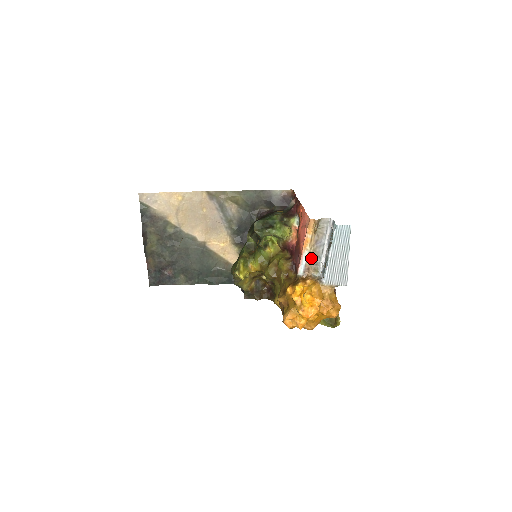
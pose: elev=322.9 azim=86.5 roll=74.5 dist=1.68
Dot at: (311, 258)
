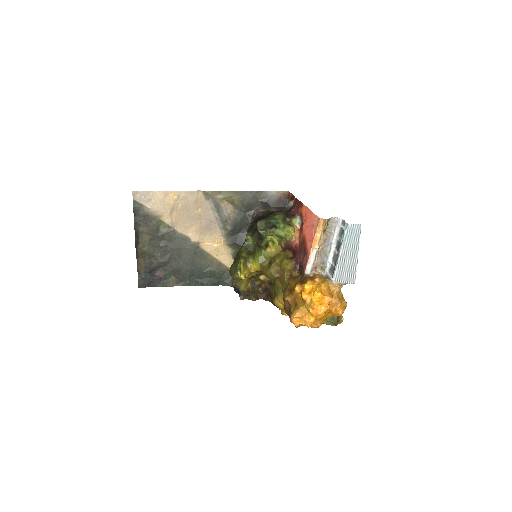
Dot at: (319, 257)
